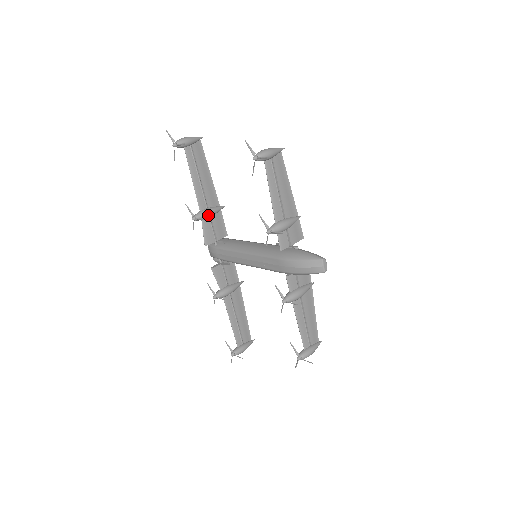
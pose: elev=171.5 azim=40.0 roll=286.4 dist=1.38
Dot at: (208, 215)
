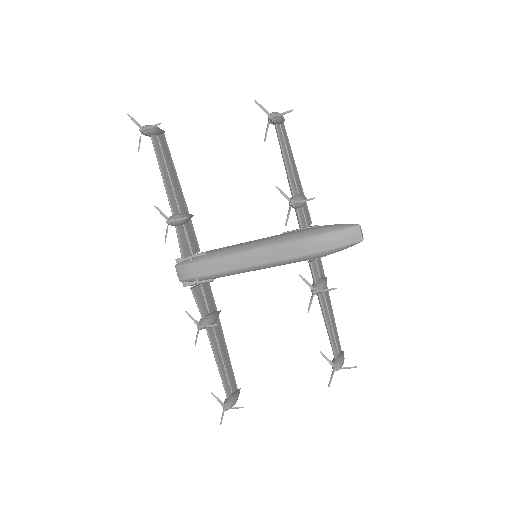
Dot at: occluded
